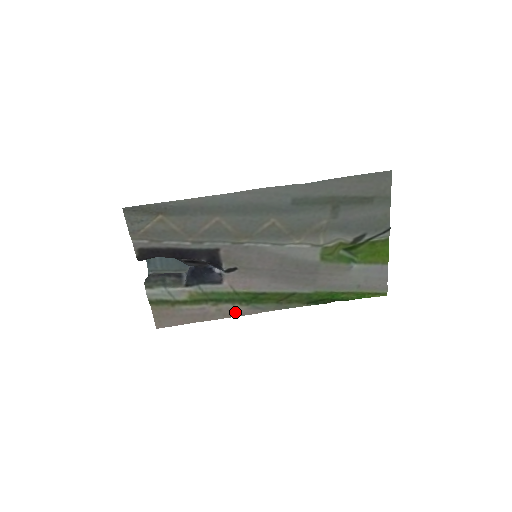
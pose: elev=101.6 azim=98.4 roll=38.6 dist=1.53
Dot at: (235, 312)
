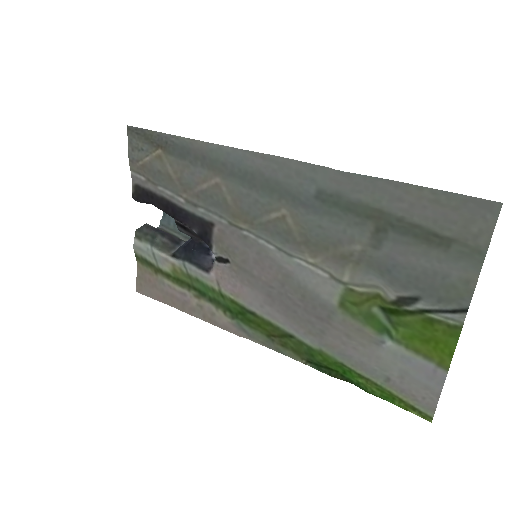
Dot at: (217, 319)
